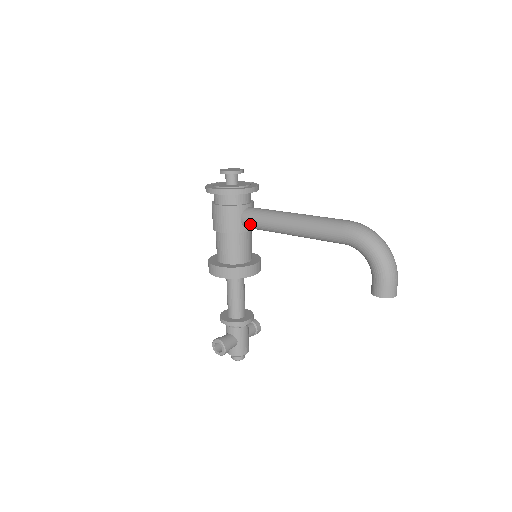
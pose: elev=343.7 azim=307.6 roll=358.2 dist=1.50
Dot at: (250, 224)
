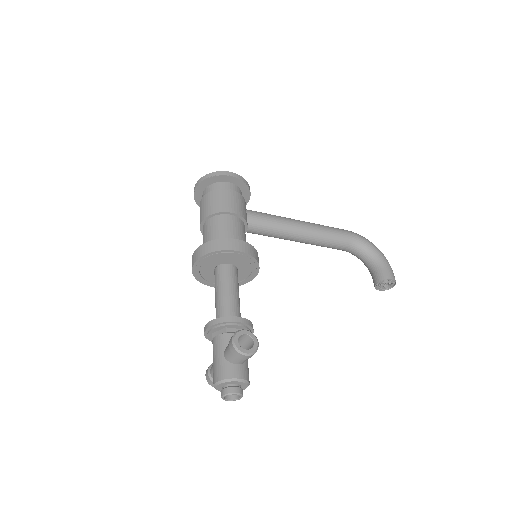
Dot at: (258, 219)
